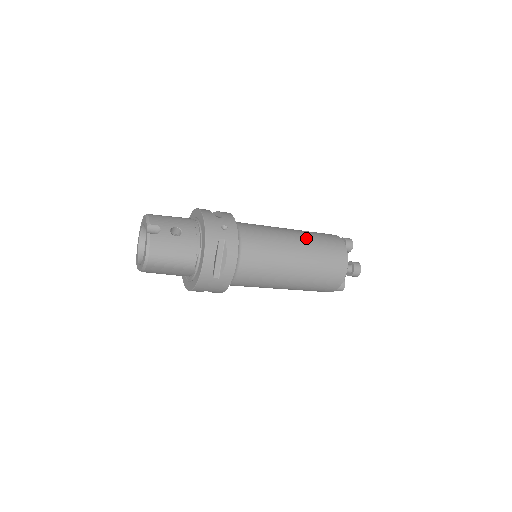
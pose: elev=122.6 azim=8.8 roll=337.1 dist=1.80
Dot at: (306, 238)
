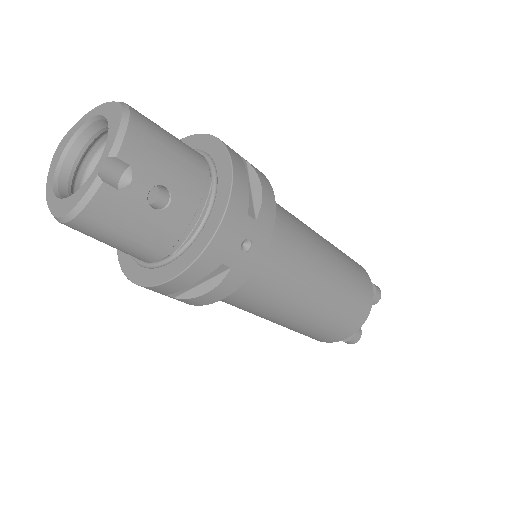
Dot at: (338, 288)
